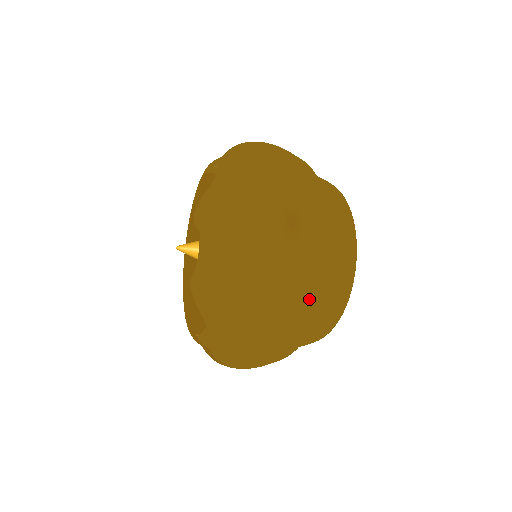
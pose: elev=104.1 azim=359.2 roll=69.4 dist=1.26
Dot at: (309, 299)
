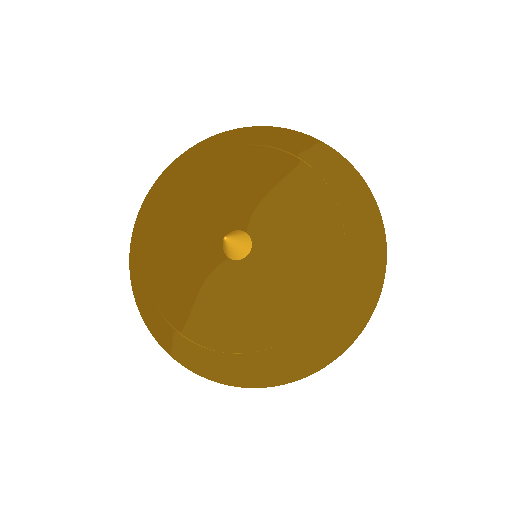
Dot at: occluded
